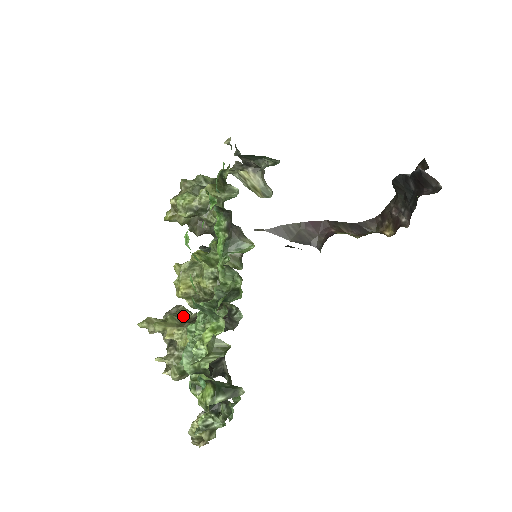
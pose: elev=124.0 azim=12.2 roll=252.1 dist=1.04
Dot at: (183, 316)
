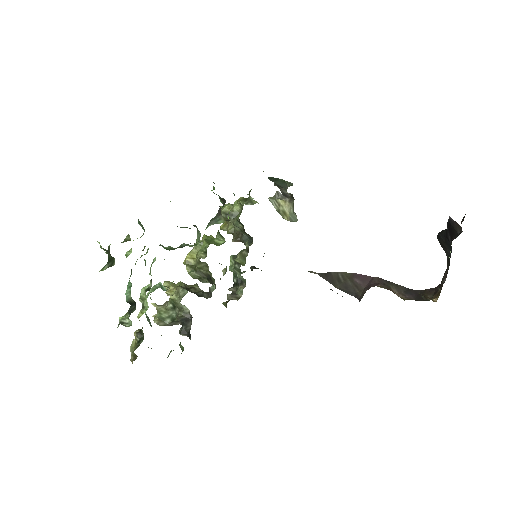
Dot at: occluded
